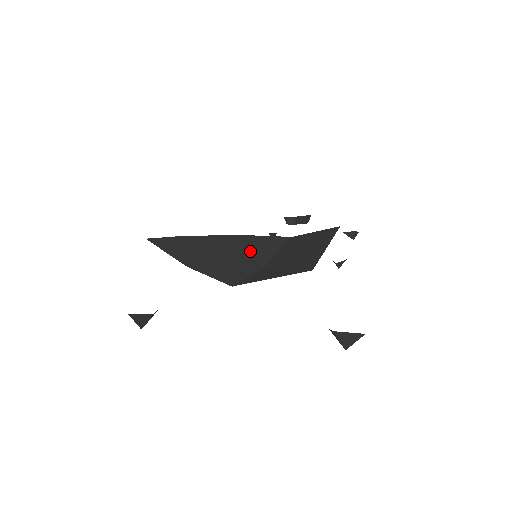
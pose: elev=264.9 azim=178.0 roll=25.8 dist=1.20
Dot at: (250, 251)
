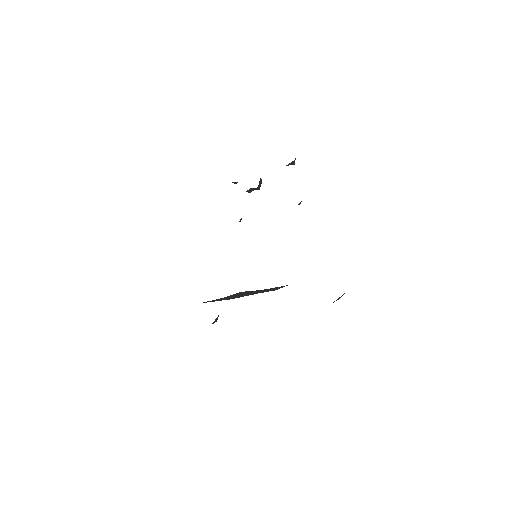
Dot at: (266, 290)
